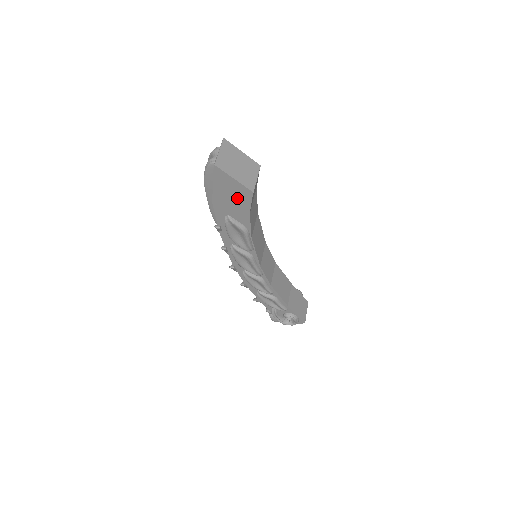
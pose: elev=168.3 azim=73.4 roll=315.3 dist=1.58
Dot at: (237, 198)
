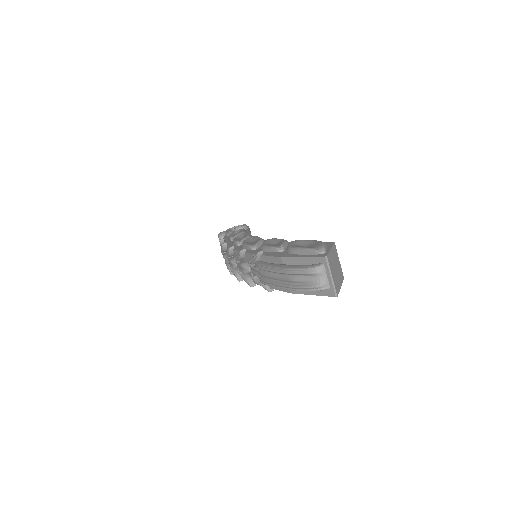
Dot at: occluded
